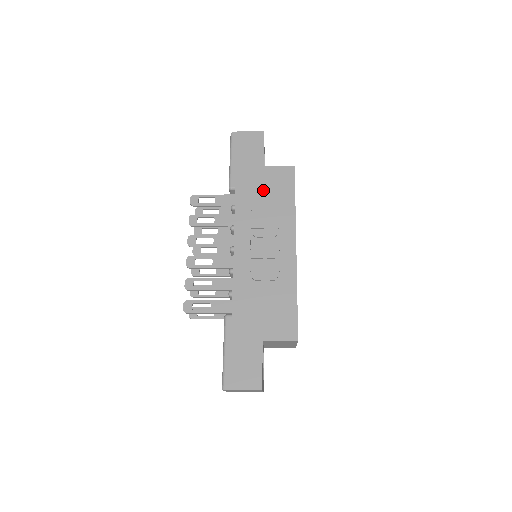
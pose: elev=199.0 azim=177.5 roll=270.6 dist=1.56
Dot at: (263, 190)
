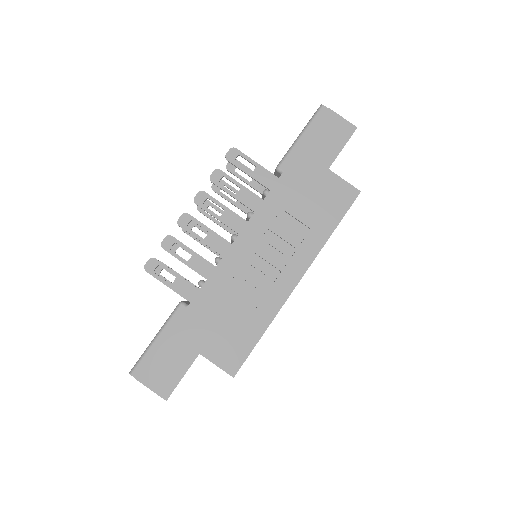
Dot at: (309, 195)
